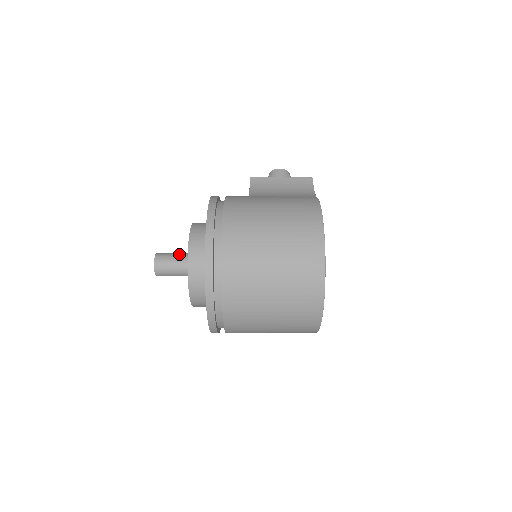
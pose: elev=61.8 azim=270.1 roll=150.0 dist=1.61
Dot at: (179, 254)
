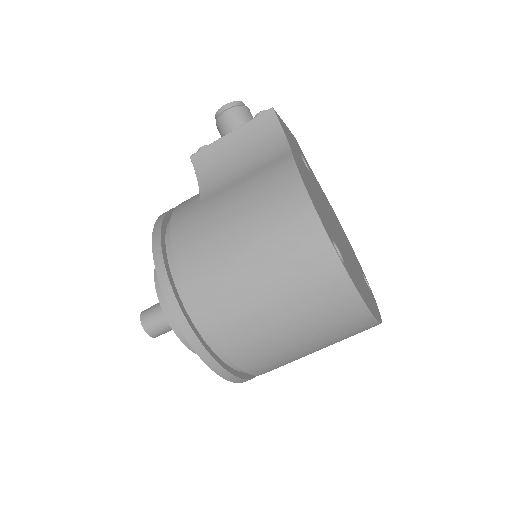
Dot at: occluded
